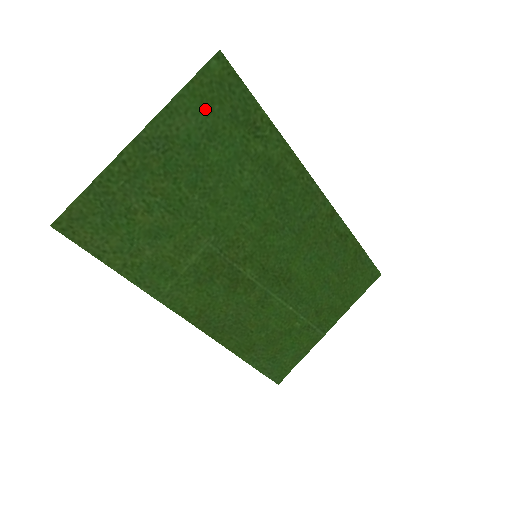
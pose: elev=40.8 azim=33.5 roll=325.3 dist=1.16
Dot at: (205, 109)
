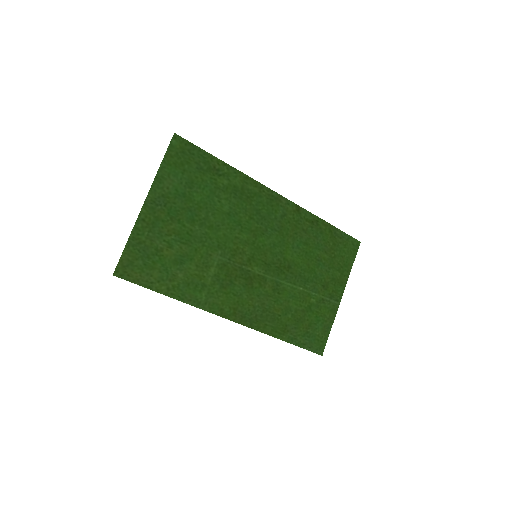
Dot at: (180, 170)
